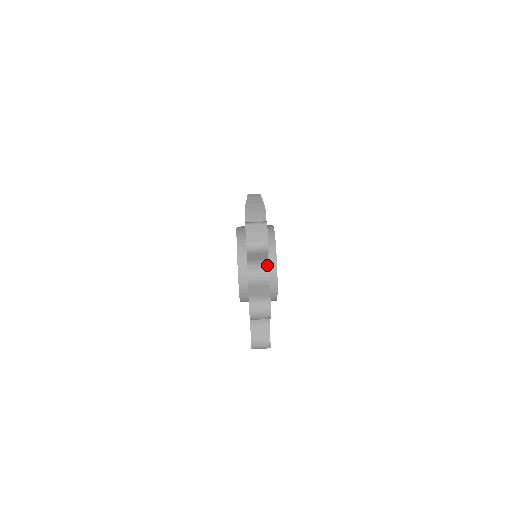
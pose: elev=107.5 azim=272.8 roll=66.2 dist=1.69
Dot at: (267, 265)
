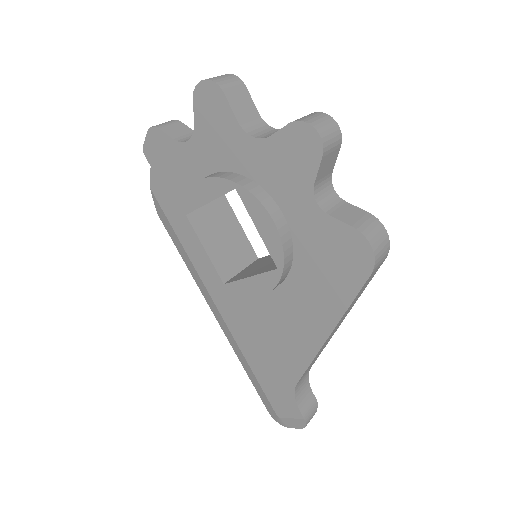
Dot at: occluded
